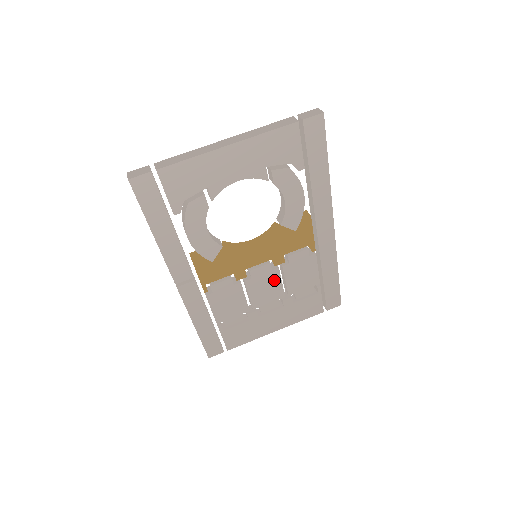
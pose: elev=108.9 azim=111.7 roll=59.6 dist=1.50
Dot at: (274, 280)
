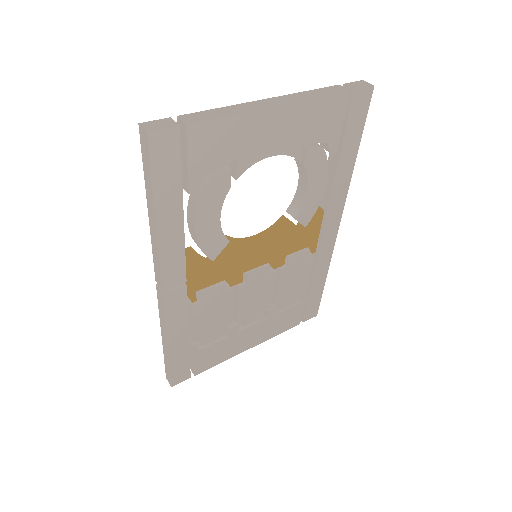
Dot at: (267, 286)
